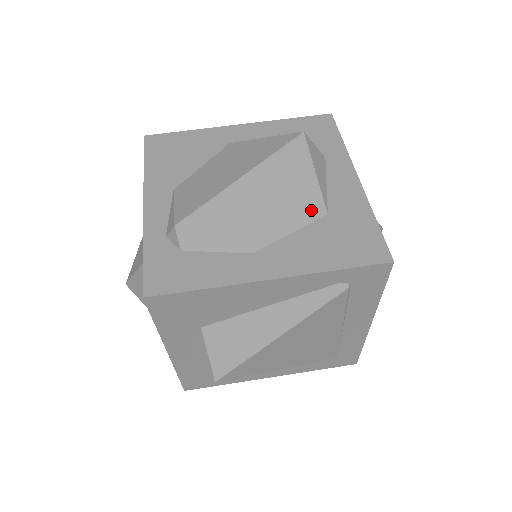
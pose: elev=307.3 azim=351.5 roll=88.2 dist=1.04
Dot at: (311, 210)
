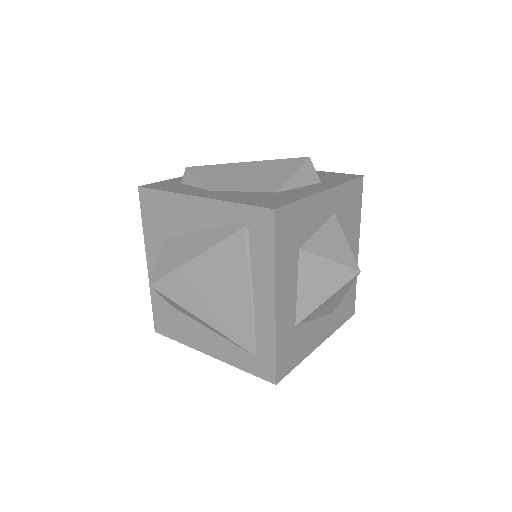
Dot at: (268, 187)
